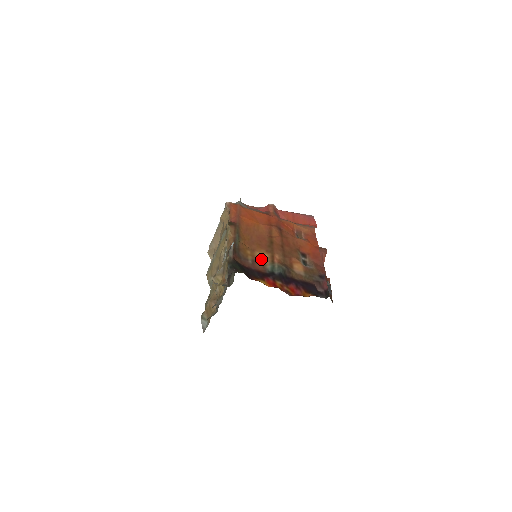
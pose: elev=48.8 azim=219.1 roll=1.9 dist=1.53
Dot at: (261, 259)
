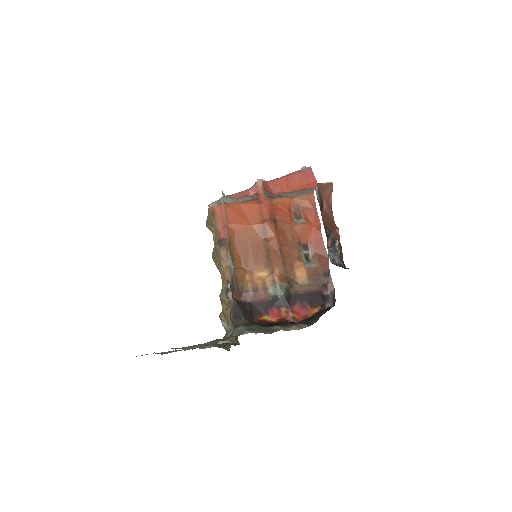
Dot at: (261, 282)
